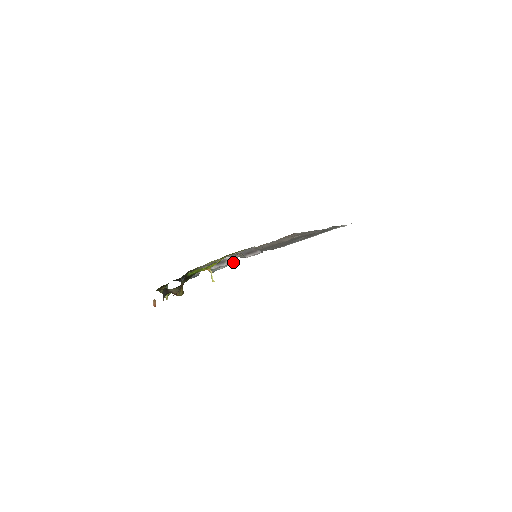
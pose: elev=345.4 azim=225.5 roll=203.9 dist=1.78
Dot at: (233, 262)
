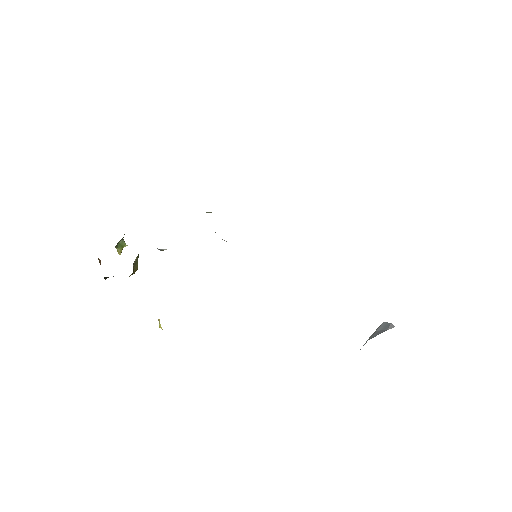
Dot at: occluded
